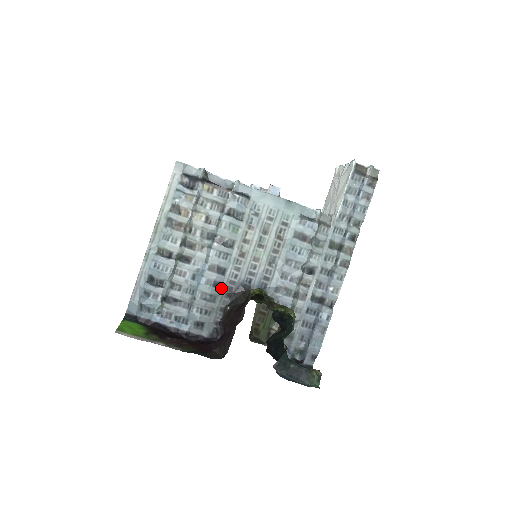
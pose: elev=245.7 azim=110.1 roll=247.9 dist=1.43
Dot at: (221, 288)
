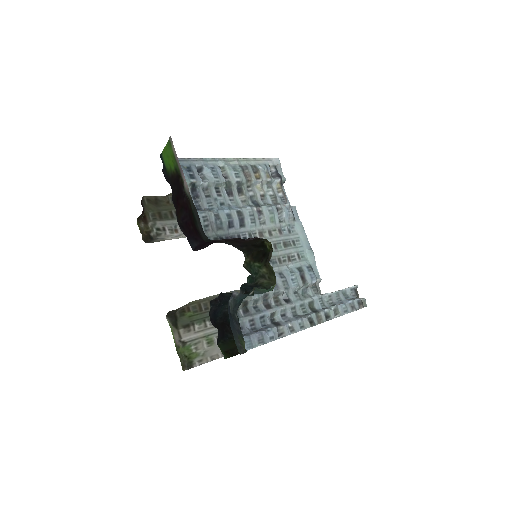
Dot at: (230, 230)
